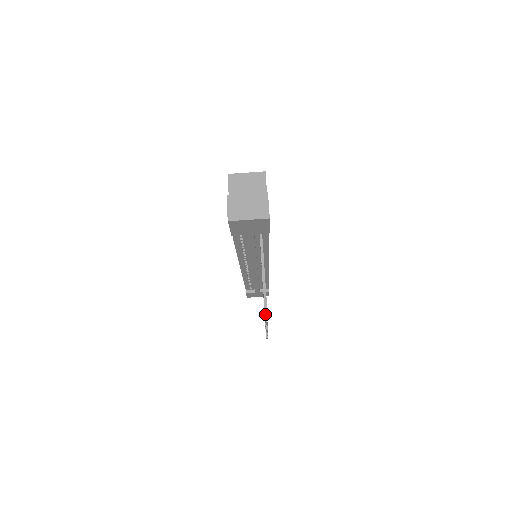
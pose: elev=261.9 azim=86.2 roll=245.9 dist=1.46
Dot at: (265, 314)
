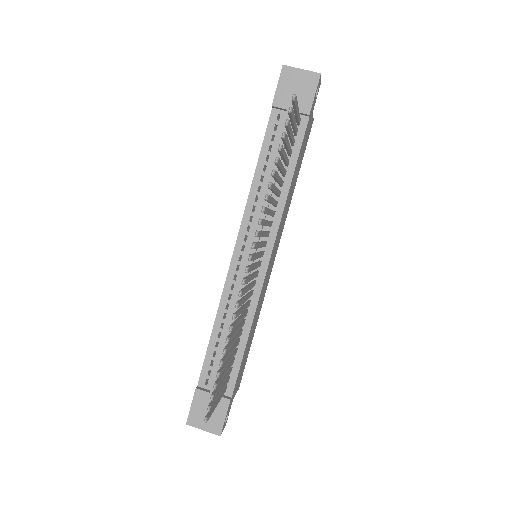
Dot at: (283, 132)
